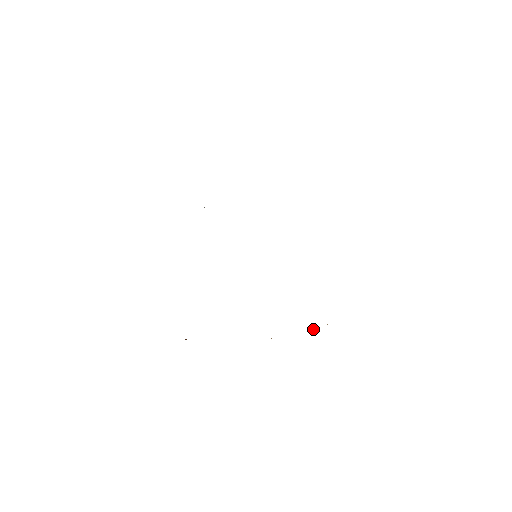
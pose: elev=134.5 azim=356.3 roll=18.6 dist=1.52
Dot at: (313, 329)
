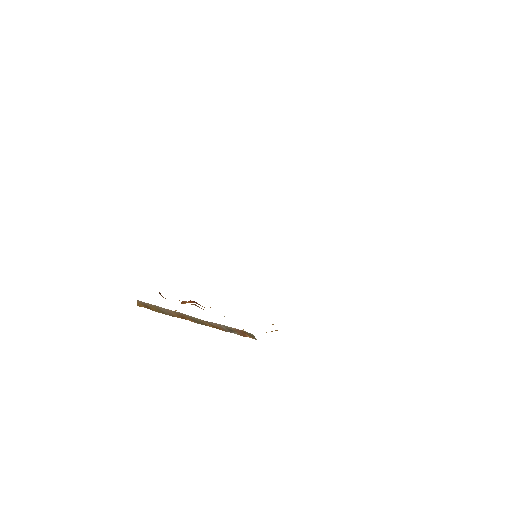
Dot at: (238, 334)
